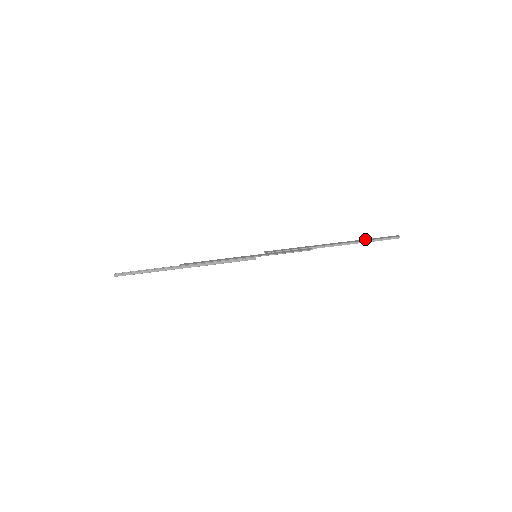
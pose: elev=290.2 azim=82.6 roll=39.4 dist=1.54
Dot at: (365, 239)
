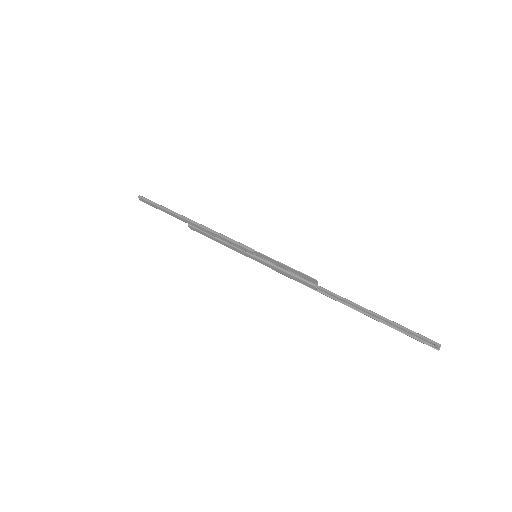
Dot at: (389, 322)
